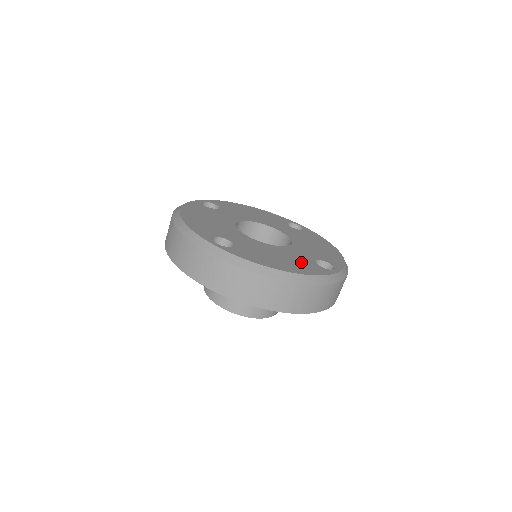
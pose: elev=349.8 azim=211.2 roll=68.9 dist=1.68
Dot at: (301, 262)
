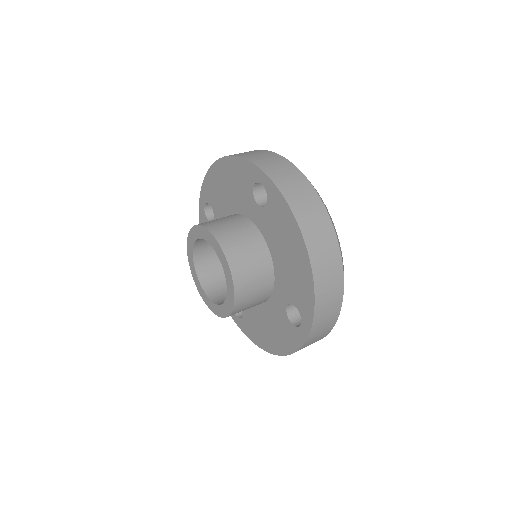
Dot at: occluded
